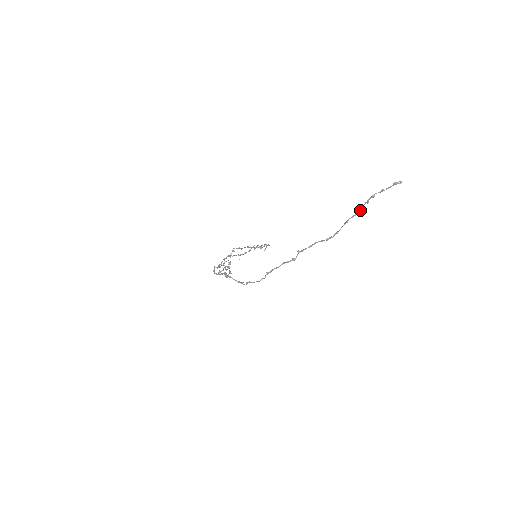
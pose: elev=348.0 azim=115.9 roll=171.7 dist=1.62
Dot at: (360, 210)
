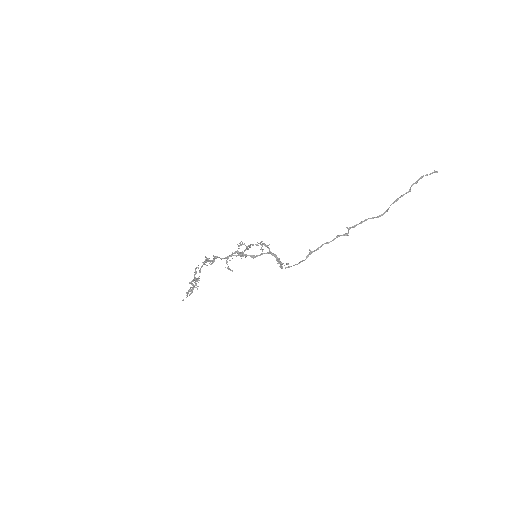
Dot at: (408, 191)
